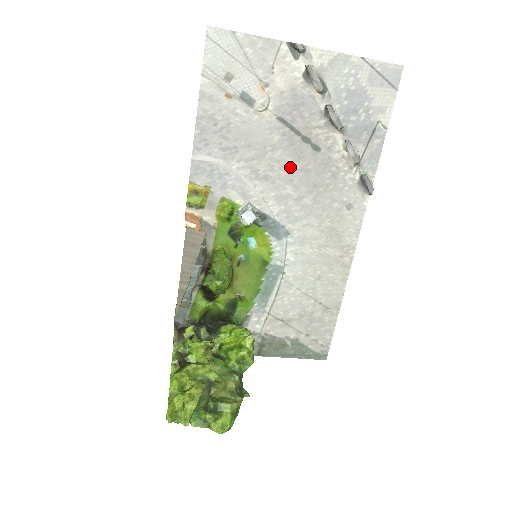
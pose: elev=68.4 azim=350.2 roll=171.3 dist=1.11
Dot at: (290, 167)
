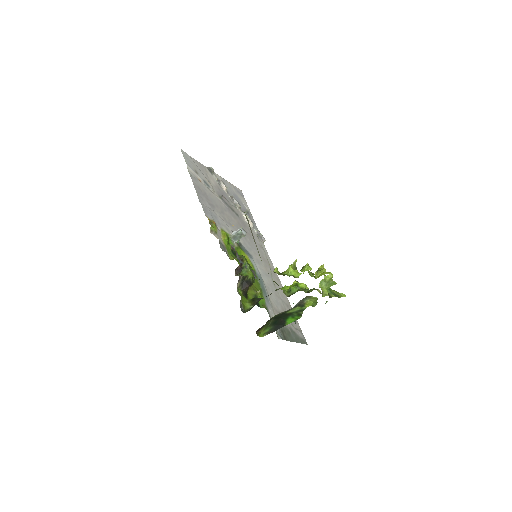
Dot at: (234, 221)
